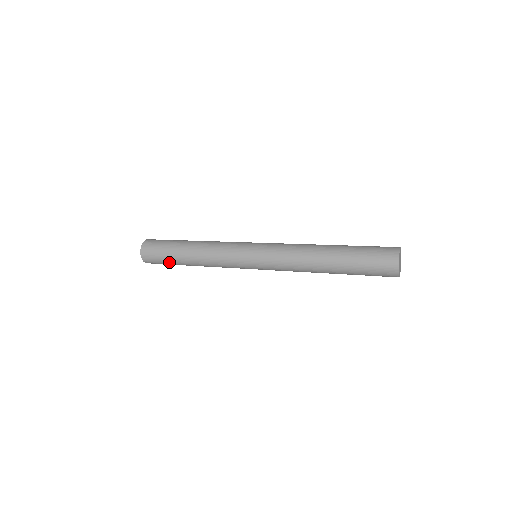
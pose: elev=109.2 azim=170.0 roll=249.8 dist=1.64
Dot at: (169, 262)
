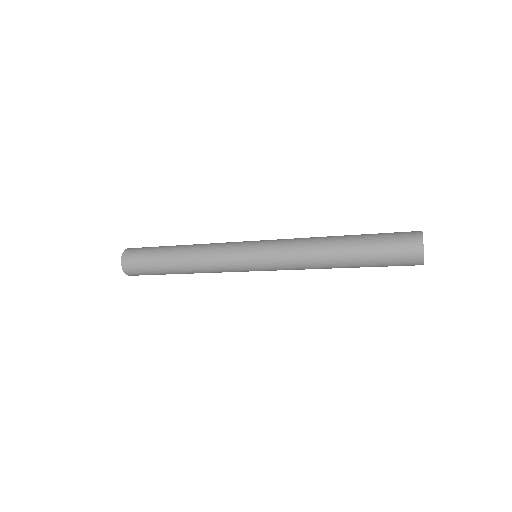
Dot at: (152, 263)
